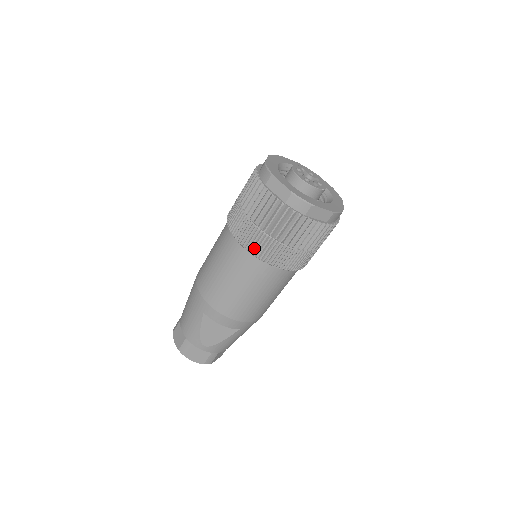
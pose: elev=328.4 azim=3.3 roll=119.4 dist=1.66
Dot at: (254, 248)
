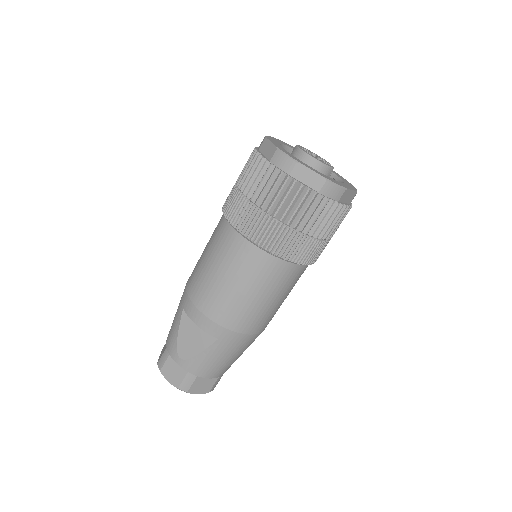
Dot at: (235, 217)
